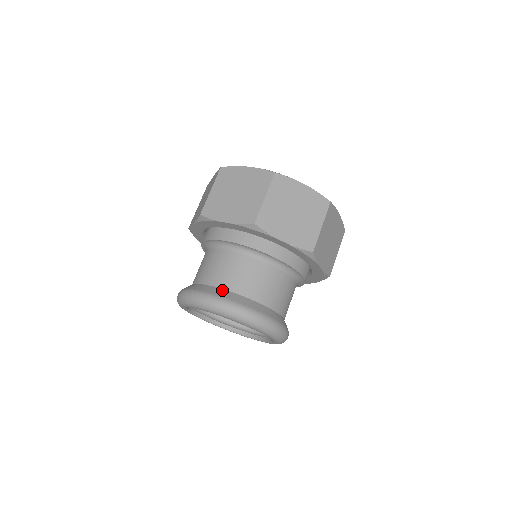
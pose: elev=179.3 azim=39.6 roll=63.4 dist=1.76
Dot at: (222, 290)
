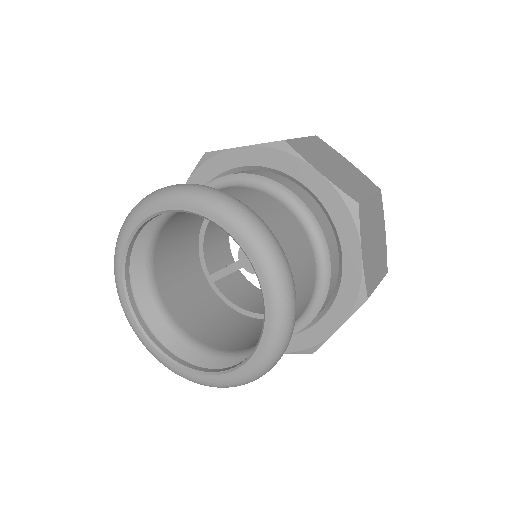
Dot at: occluded
